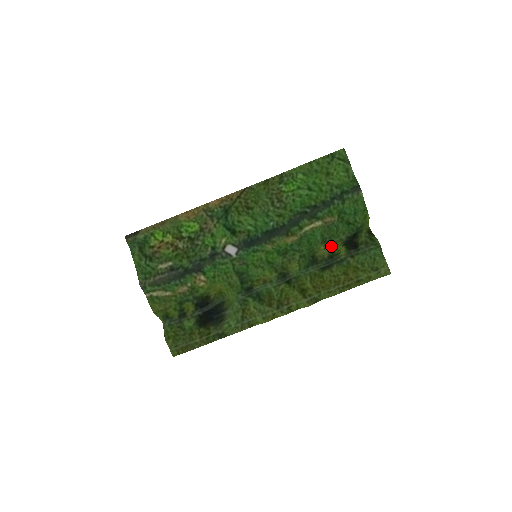
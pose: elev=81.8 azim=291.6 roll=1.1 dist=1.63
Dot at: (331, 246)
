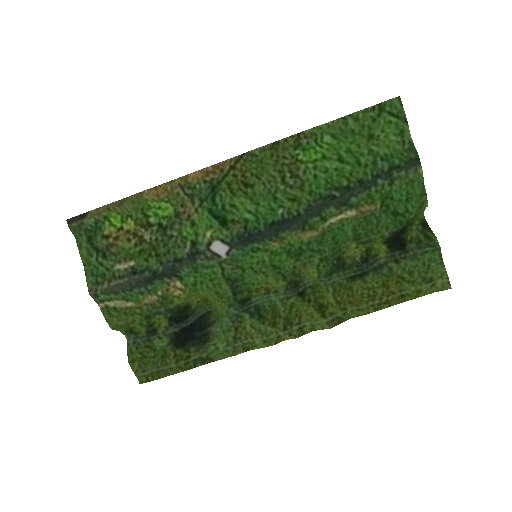
Dot at: (366, 245)
